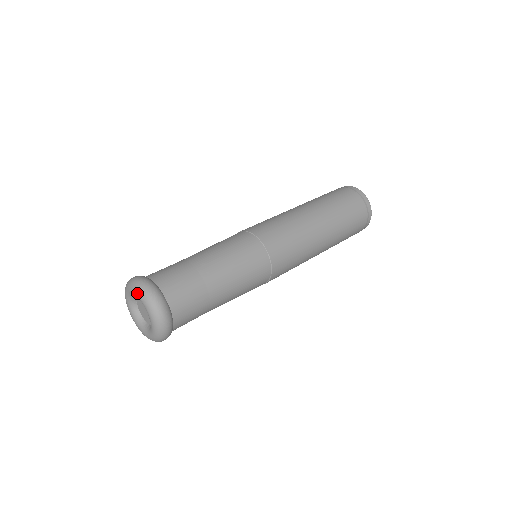
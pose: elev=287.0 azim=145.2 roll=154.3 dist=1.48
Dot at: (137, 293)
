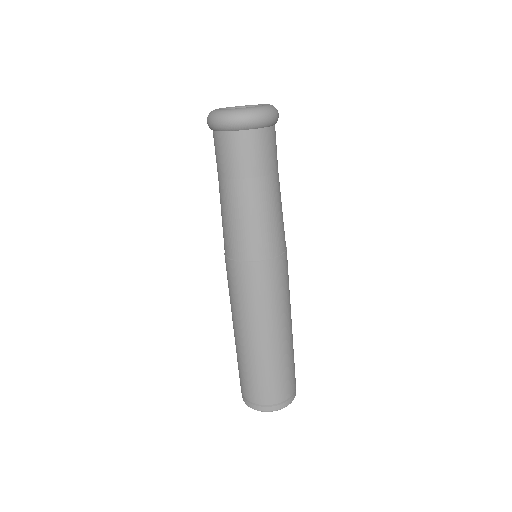
Dot at: occluded
